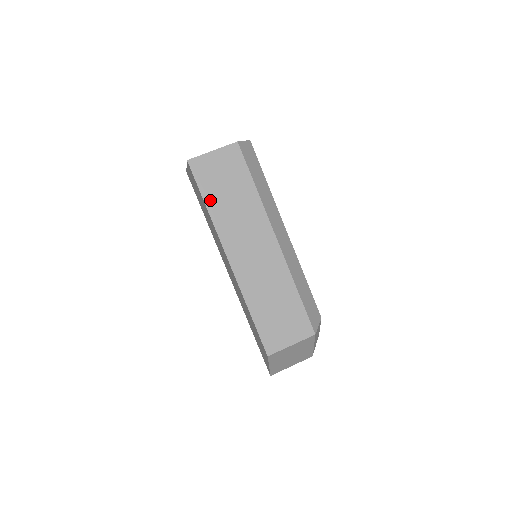
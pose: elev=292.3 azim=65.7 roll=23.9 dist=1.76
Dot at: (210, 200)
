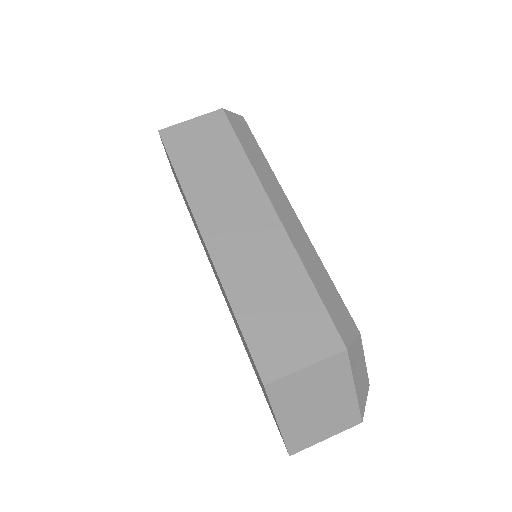
Dot at: (183, 170)
